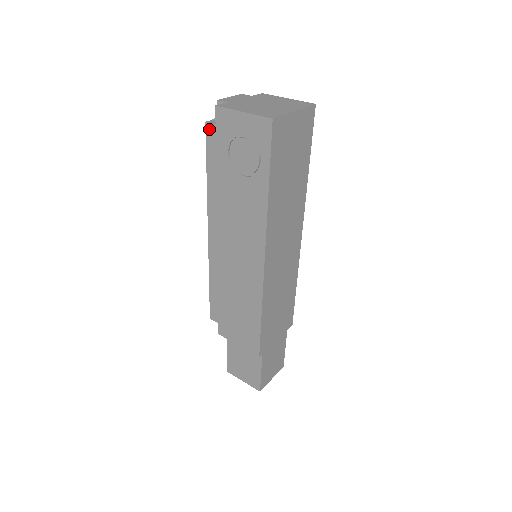
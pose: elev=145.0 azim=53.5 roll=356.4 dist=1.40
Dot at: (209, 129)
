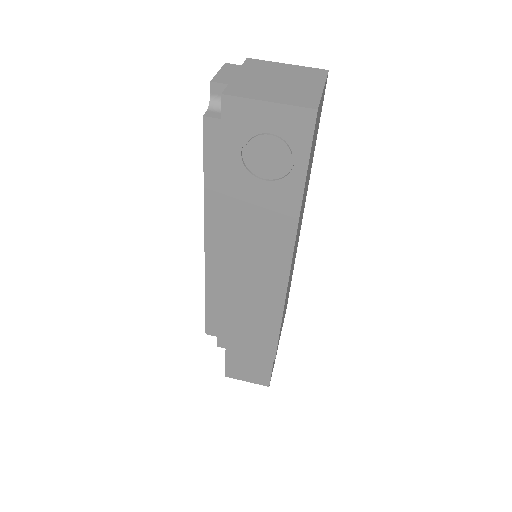
Dot at: (209, 125)
